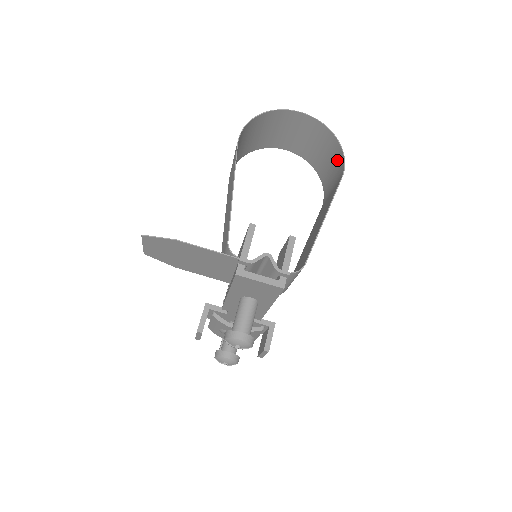
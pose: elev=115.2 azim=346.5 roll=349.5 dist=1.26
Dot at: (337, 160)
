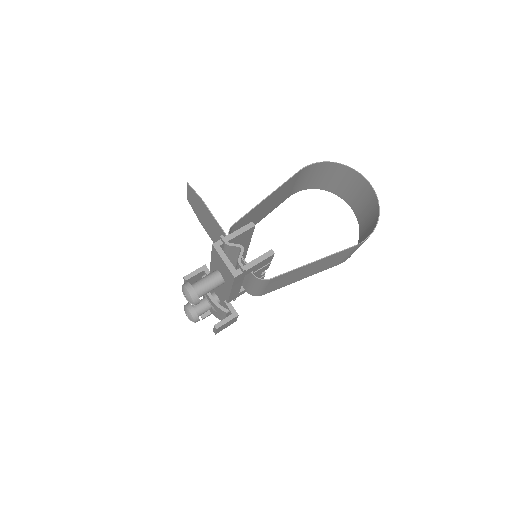
Dot at: (369, 234)
